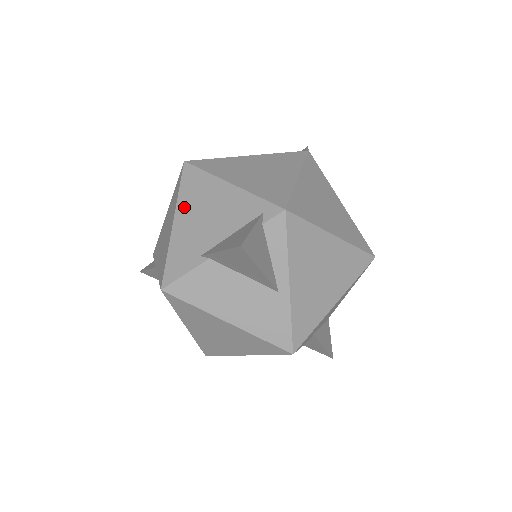
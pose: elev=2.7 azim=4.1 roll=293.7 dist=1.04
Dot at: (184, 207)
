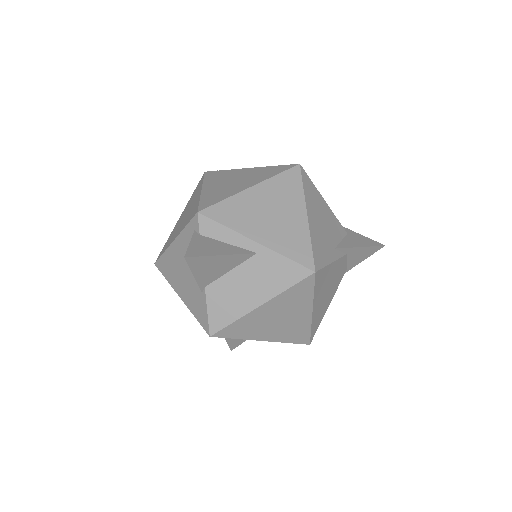
Dot at: (175, 283)
